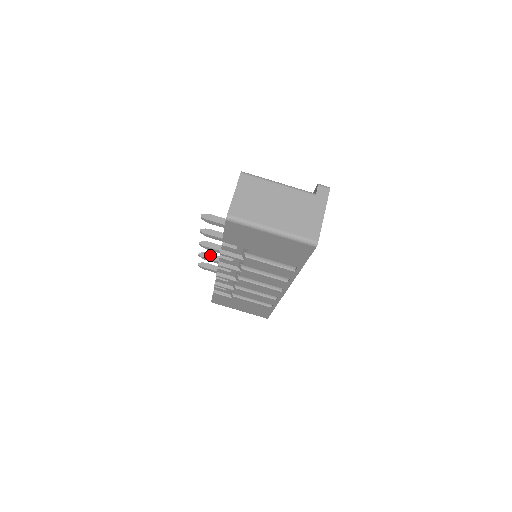
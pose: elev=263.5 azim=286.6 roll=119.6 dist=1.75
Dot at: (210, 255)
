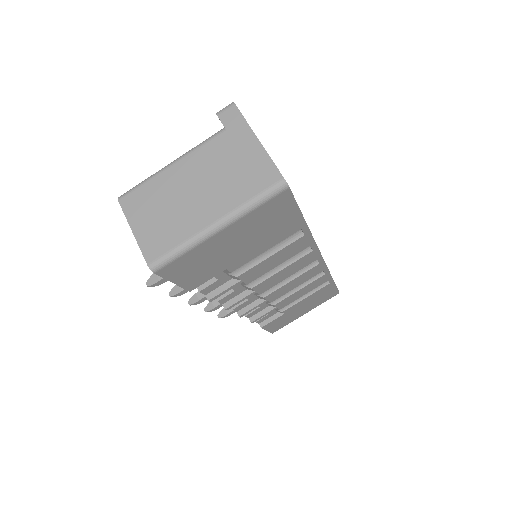
Dot at: (216, 301)
